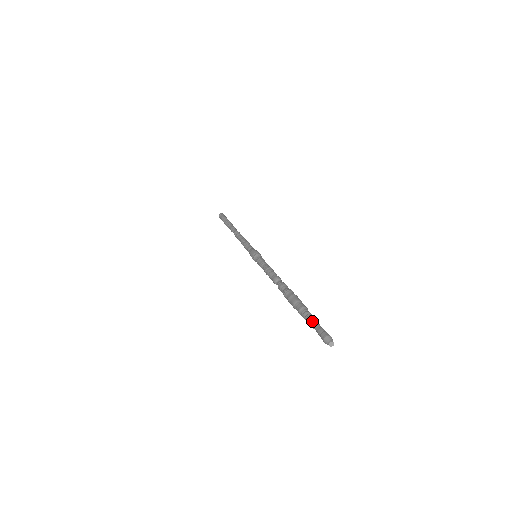
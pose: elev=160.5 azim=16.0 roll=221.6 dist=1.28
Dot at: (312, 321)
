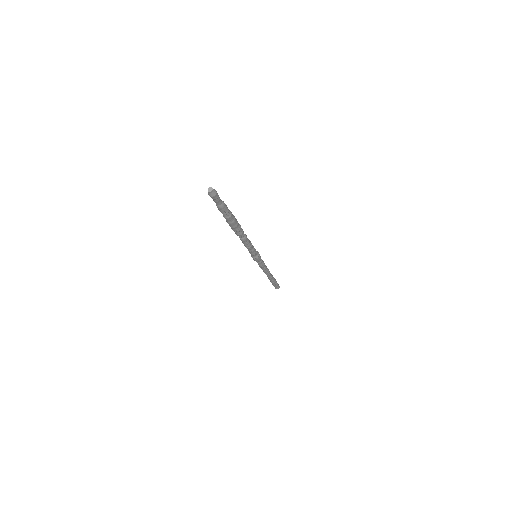
Dot at: occluded
